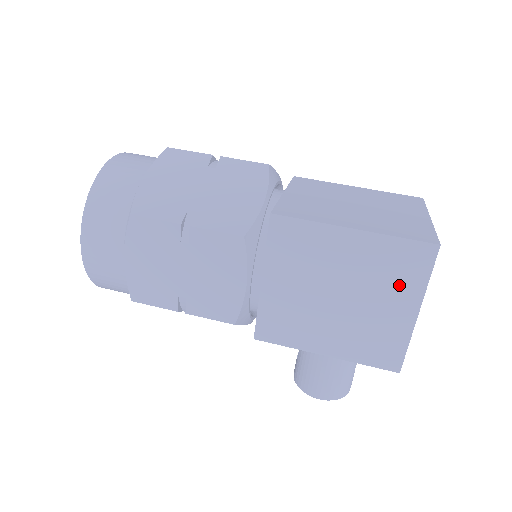
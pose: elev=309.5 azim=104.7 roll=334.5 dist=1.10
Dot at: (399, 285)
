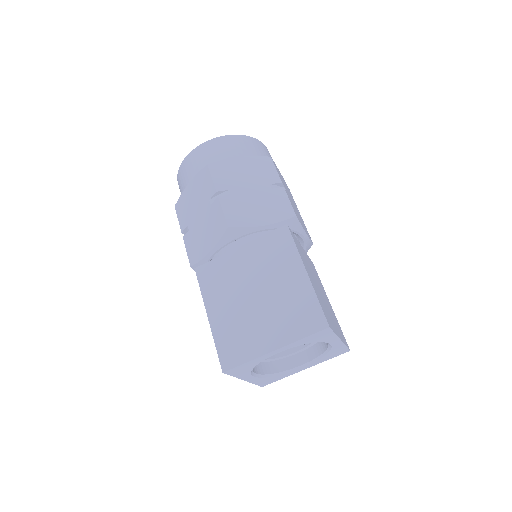
Dot at: occluded
